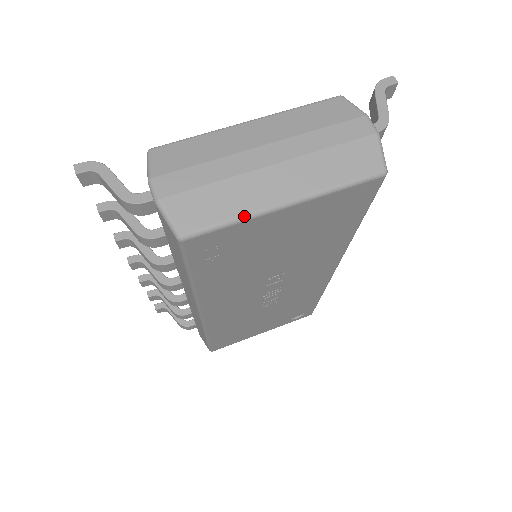
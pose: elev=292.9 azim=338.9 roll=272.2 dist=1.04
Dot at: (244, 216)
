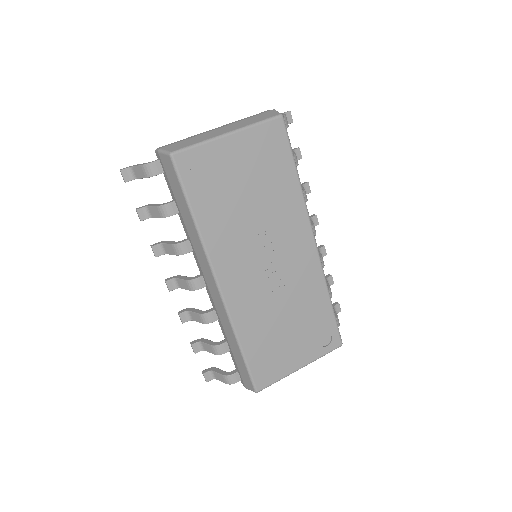
Dot at: (205, 141)
